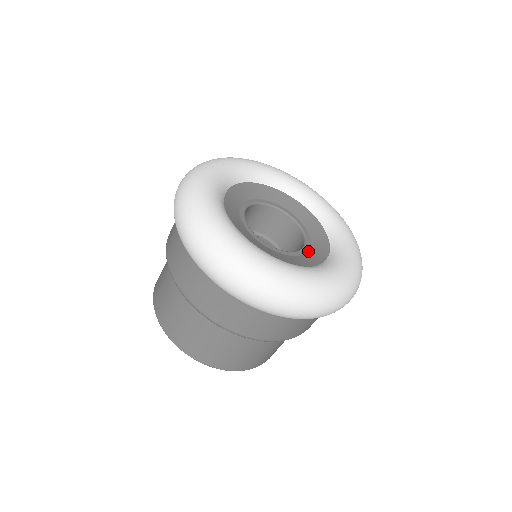
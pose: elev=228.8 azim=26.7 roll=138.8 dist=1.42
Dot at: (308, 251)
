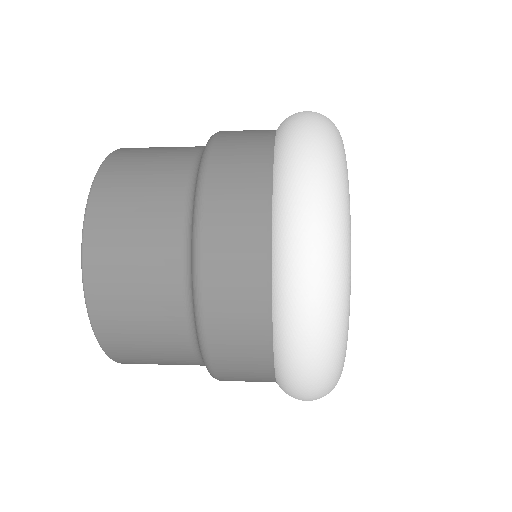
Dot at: occluded
